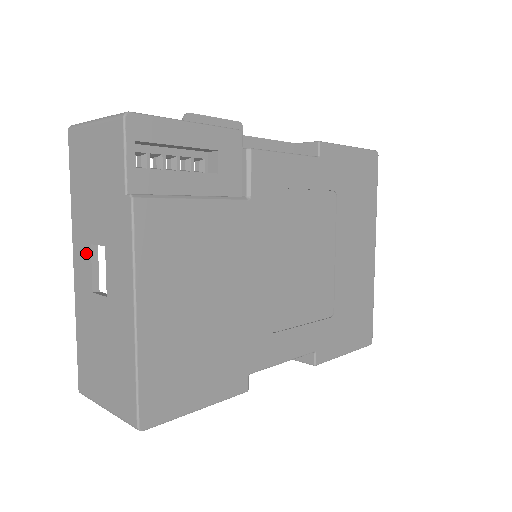
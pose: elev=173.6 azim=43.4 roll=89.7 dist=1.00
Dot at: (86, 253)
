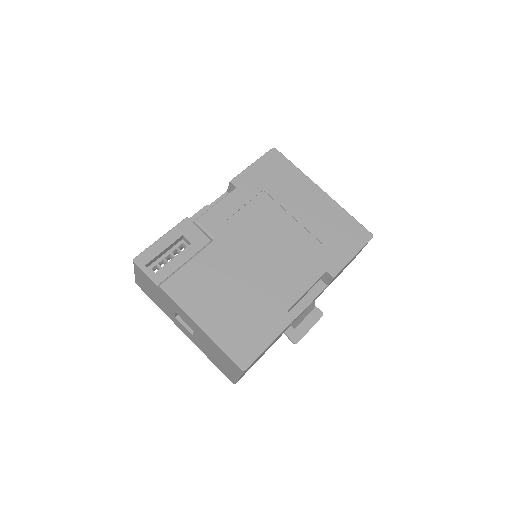
Dot at: (178, 322)
